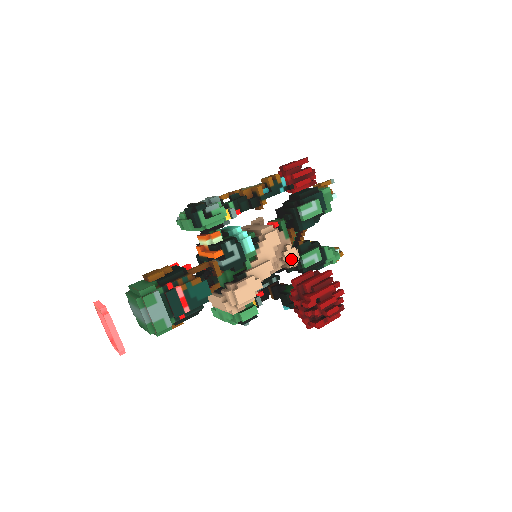
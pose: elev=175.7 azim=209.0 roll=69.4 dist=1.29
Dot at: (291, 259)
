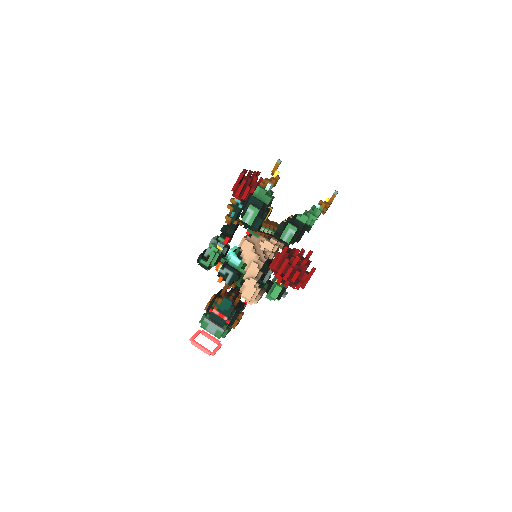
Dot at: (268, 249)
